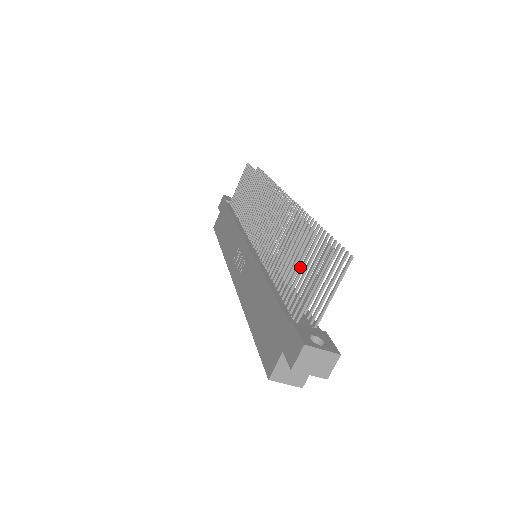
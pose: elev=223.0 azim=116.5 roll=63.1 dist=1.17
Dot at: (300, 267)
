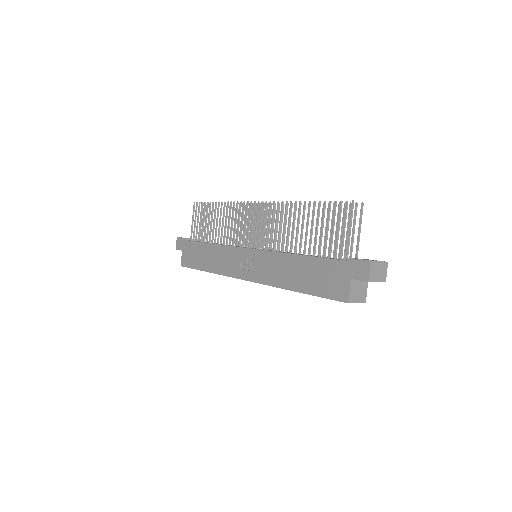
Dot at: (326, 228)
